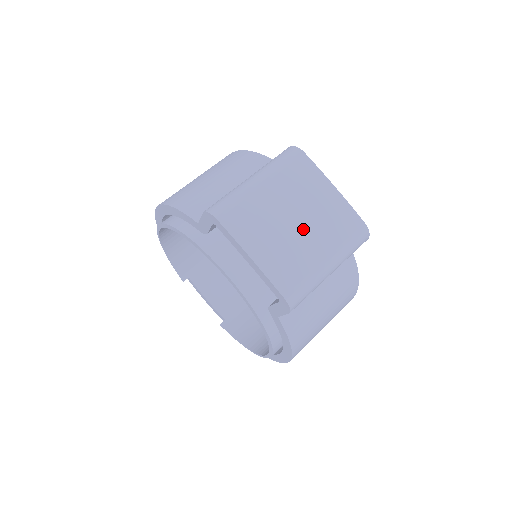
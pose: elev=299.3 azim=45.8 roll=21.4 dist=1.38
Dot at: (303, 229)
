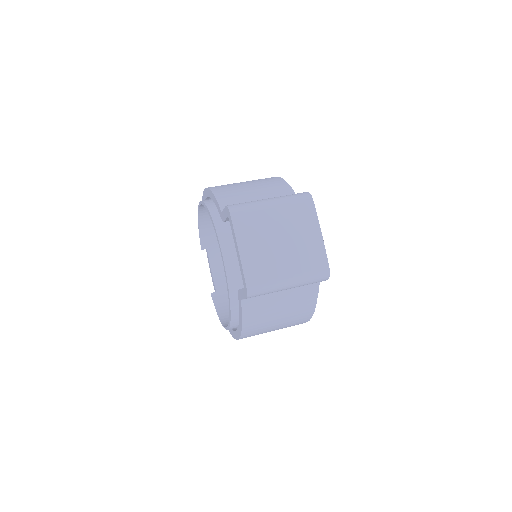
Dot at: (284, 249)
